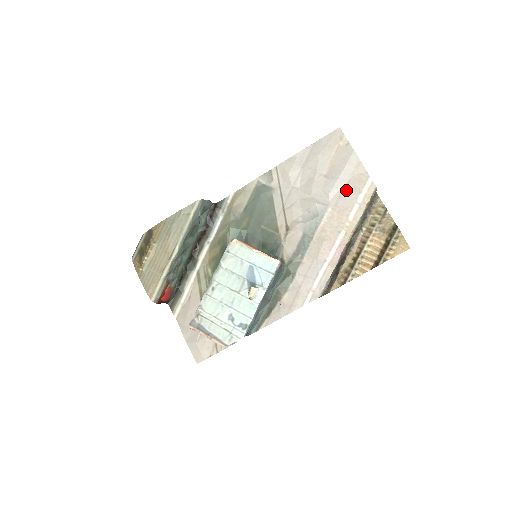
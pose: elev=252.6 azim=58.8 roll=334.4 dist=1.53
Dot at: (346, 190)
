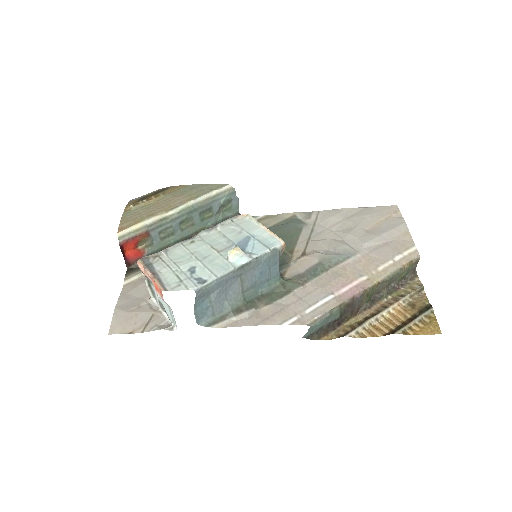
Dot at: (384, 247)
